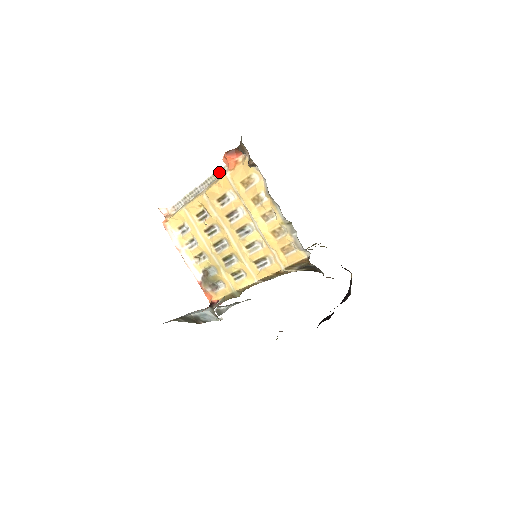
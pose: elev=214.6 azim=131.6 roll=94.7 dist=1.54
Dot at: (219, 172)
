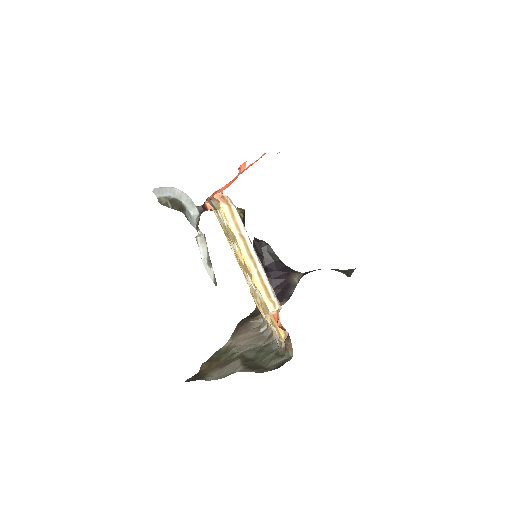
Dot at: occluded
